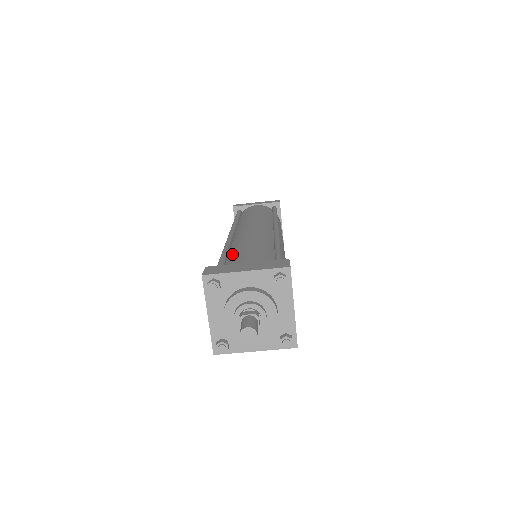
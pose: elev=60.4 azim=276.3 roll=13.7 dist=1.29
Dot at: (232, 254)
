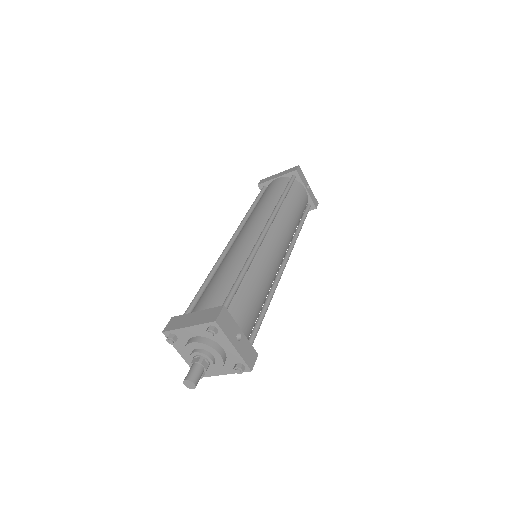
Dot at: occluded
